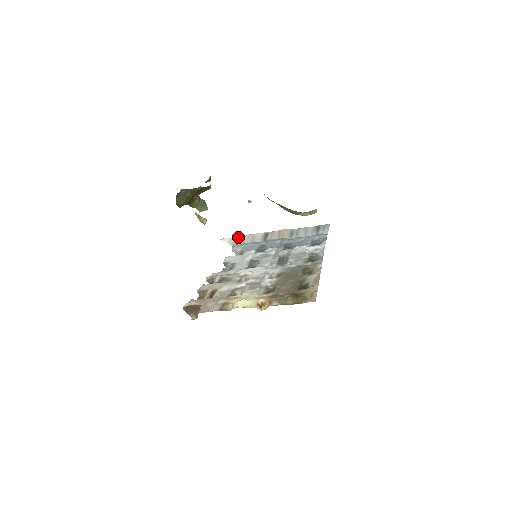
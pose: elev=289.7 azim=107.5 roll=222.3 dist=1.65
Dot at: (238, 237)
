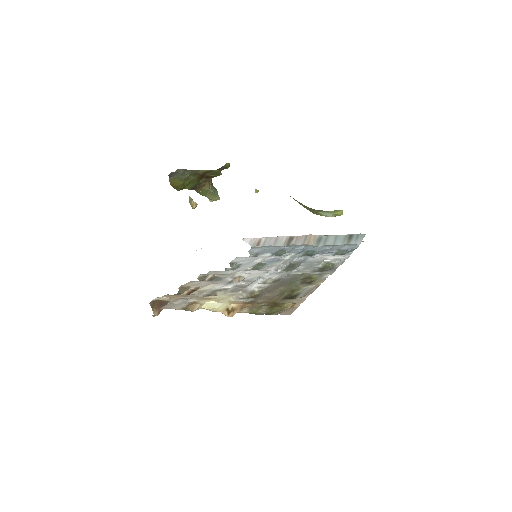
Dot at: (260, 238)
